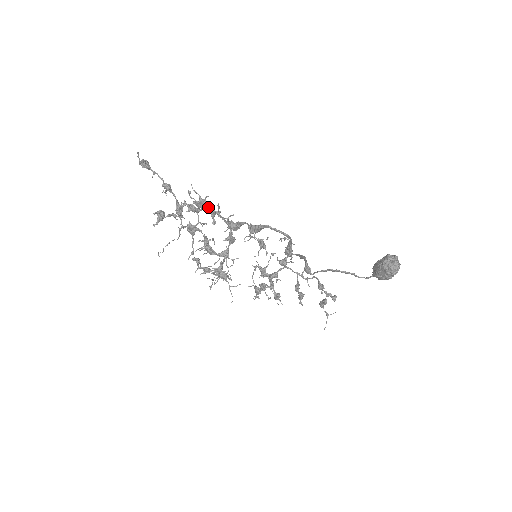
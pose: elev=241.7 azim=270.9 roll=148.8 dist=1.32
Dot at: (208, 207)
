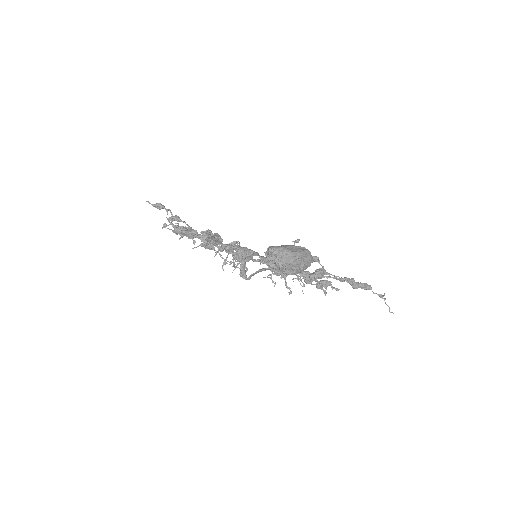
Dot at: (183, 232)
